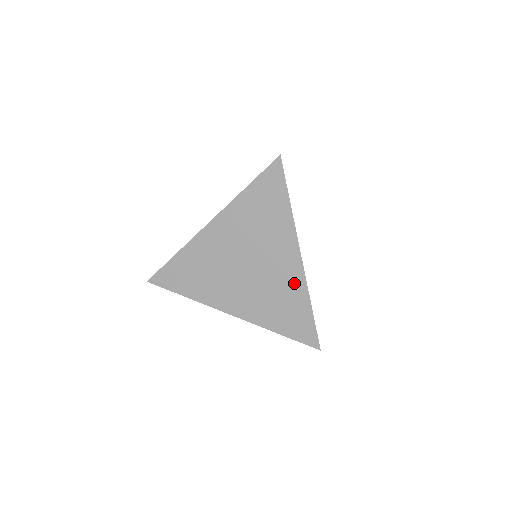
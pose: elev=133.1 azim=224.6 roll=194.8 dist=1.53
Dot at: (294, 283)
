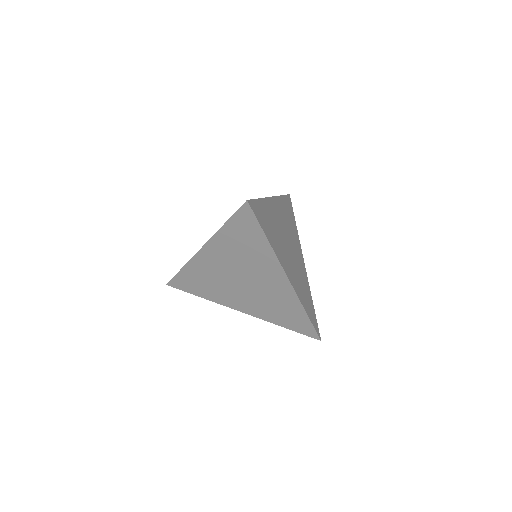
Dot at: (287, 296)
